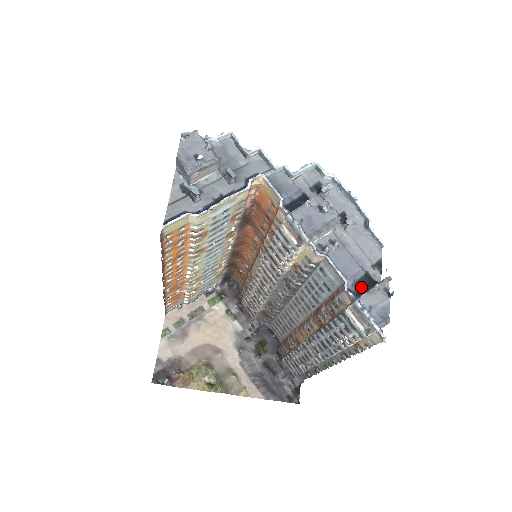
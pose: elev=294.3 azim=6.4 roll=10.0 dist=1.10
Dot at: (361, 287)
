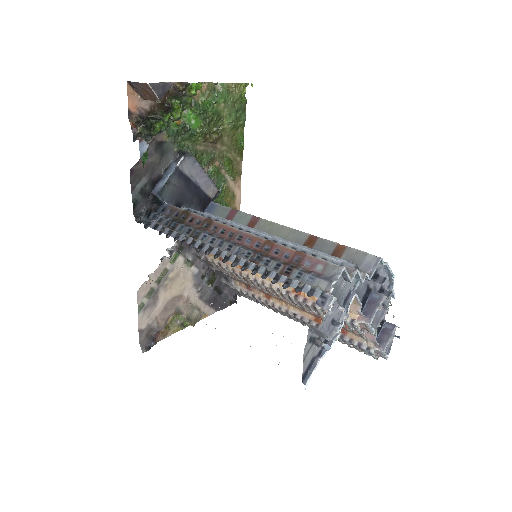
Dot at: (379, 331)
